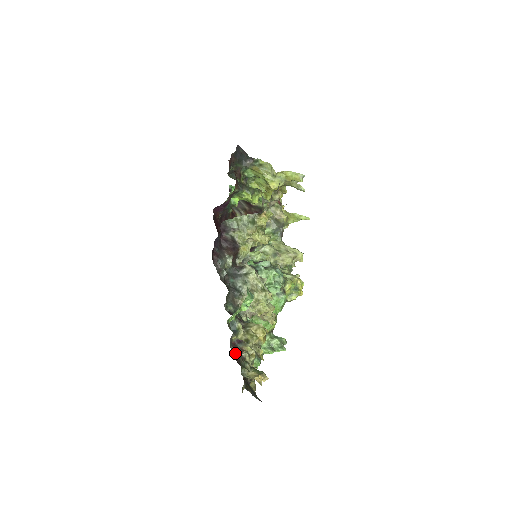
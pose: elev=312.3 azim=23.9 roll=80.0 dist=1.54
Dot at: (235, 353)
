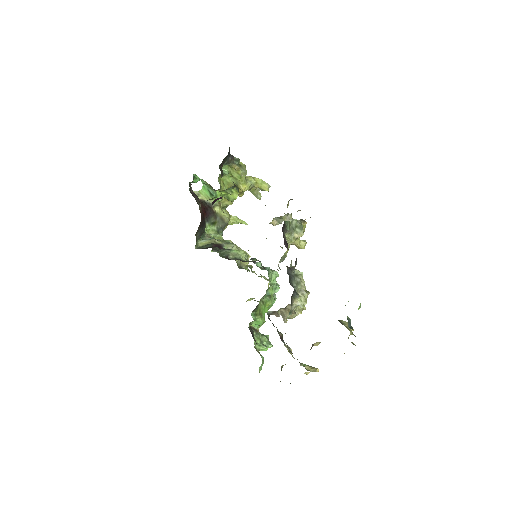
Dot at: (289, 350)
